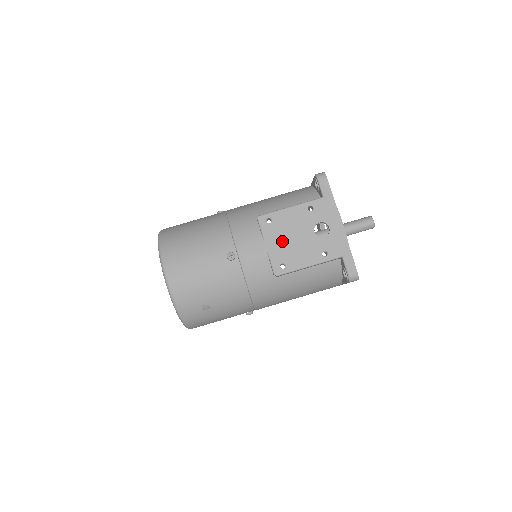
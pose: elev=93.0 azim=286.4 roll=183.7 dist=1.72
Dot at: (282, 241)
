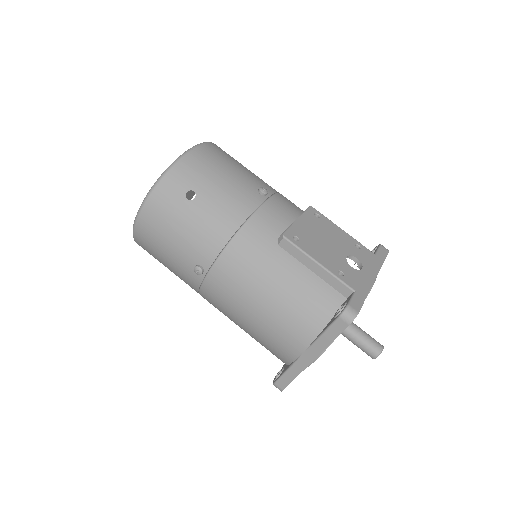
Dot at: (314, 231)
